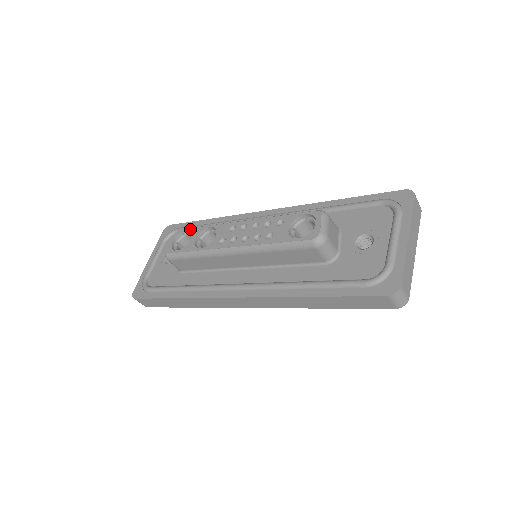
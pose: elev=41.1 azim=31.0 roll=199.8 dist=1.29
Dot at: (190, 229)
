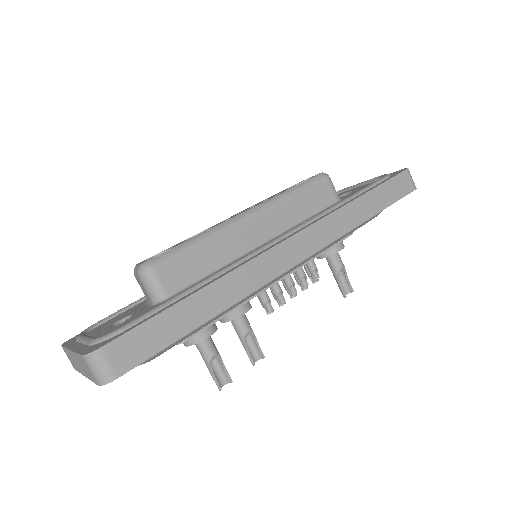
Dot at: occluded
